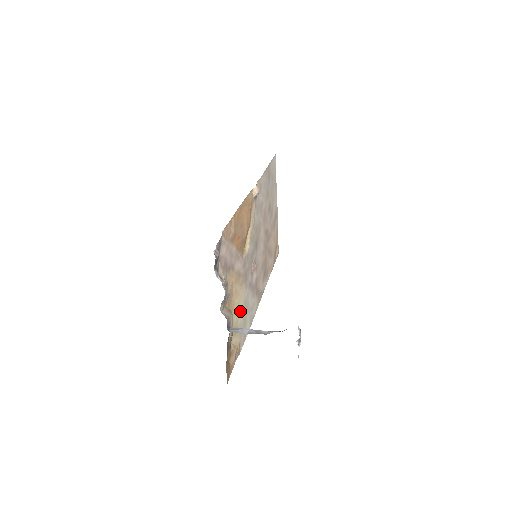
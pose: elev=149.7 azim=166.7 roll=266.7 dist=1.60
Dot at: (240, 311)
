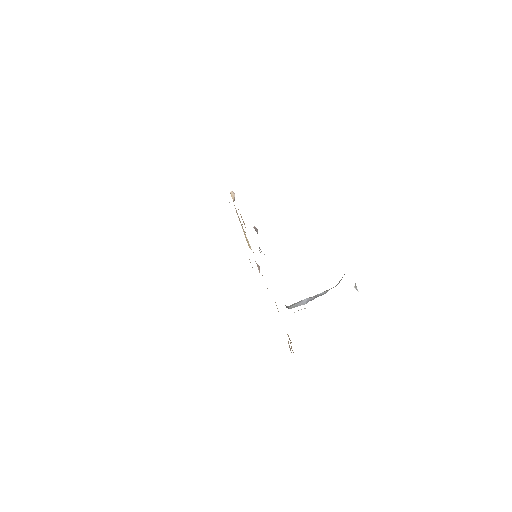
Dot at: occluded
